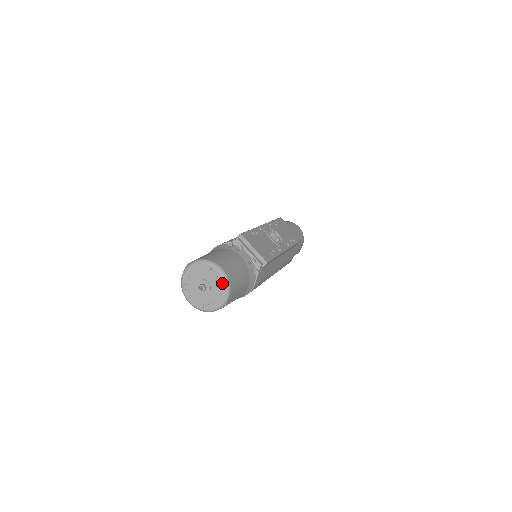
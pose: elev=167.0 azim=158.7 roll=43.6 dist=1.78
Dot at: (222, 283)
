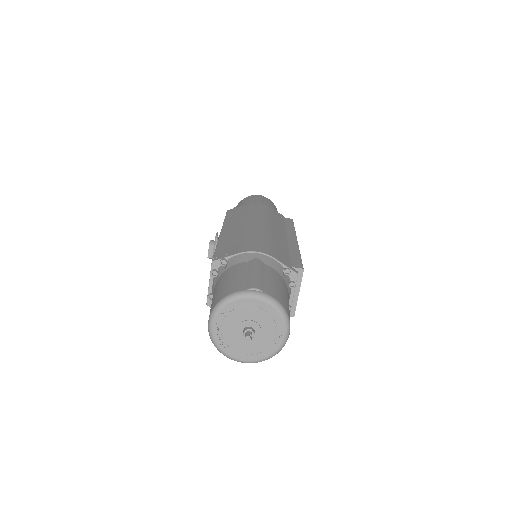
Dot at: (274, 348)
